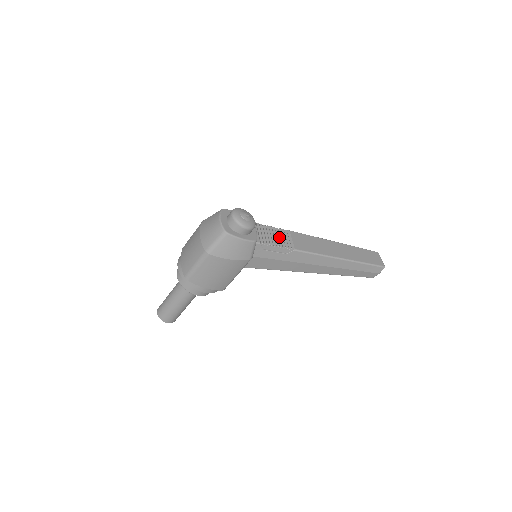
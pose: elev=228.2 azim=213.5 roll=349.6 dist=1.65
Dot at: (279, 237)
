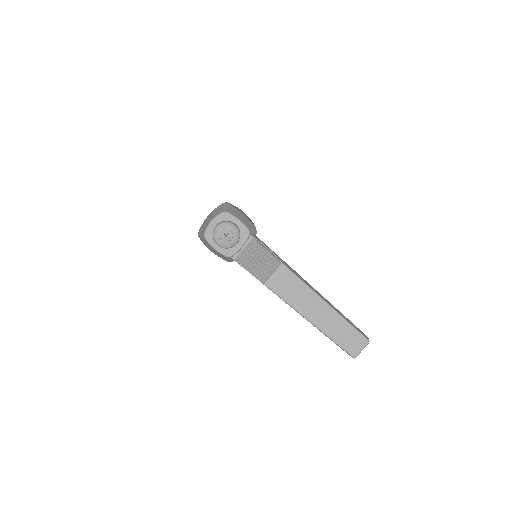
Dot at: (261, 264)
